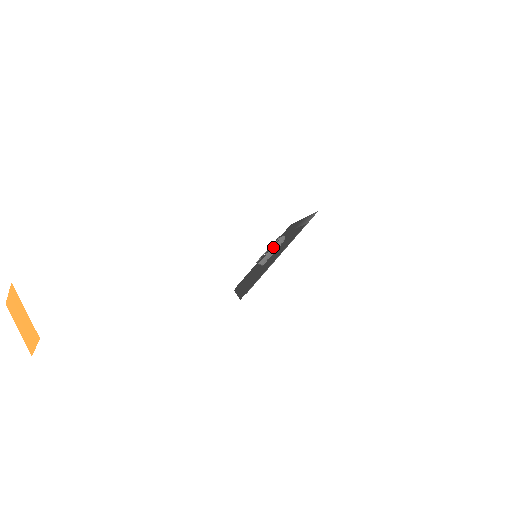
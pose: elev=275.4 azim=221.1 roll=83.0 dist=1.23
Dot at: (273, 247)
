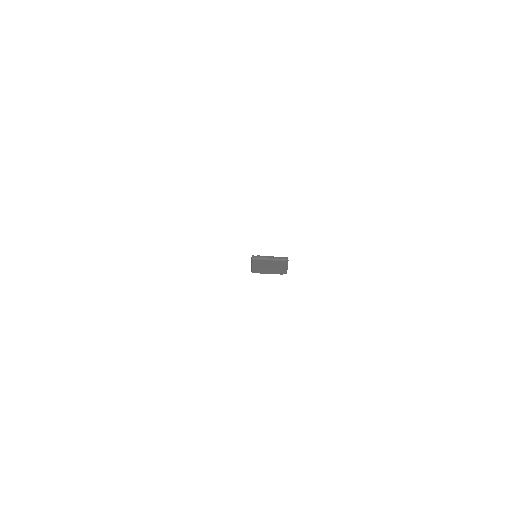
Dot at: (273, 256)
